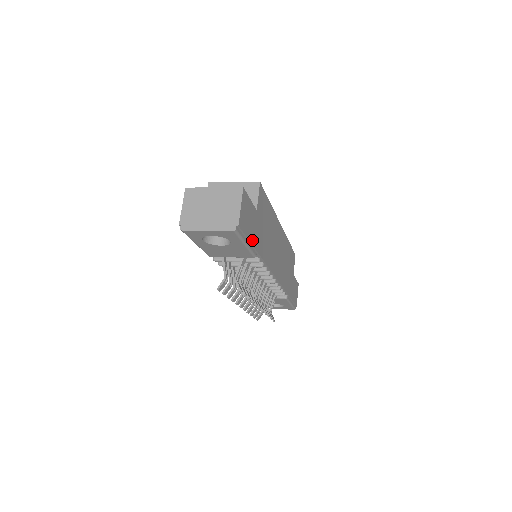
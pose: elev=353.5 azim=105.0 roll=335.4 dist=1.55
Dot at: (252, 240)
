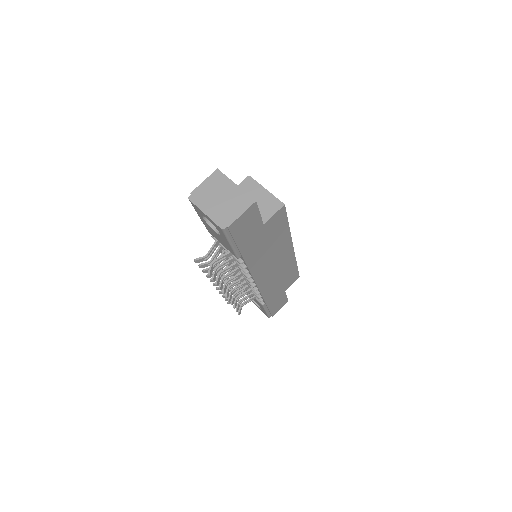
Dot at: (241, 244)
